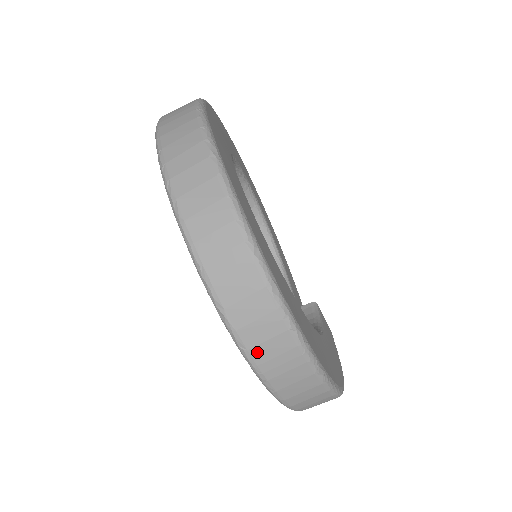
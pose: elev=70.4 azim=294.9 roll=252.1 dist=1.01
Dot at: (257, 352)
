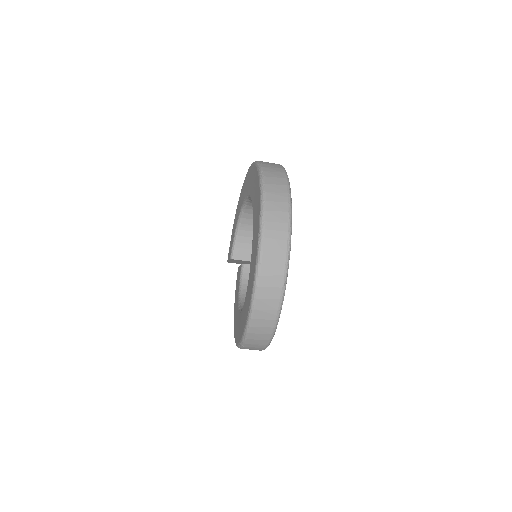
Dot at: (247, 347)
